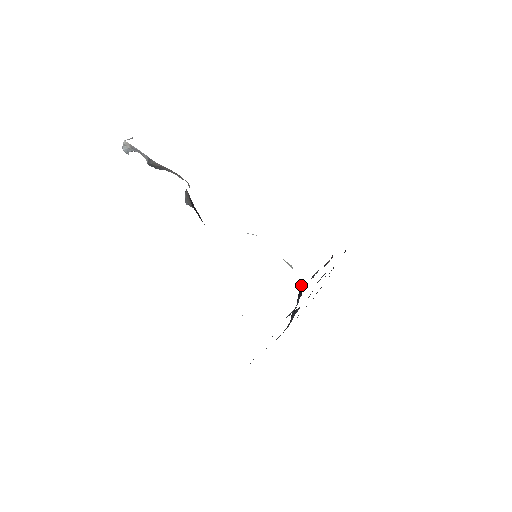
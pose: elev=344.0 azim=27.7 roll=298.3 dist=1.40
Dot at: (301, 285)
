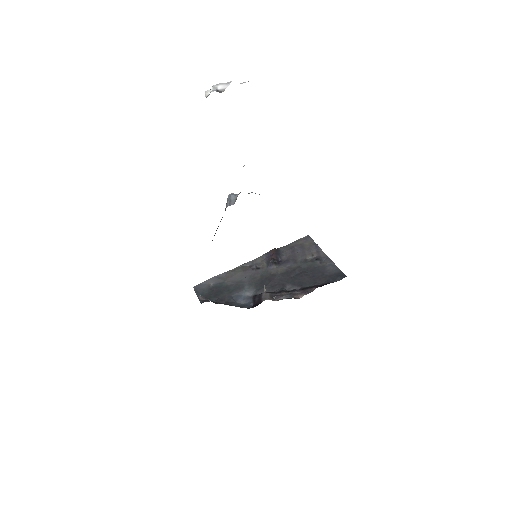
Dot at: (259, 301)
